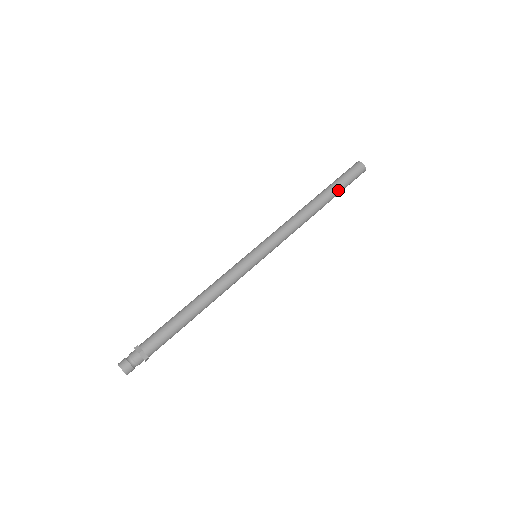
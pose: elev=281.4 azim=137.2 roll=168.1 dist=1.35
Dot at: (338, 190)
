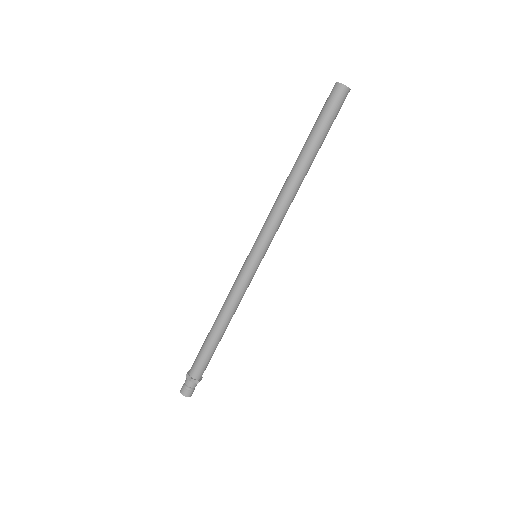
Dot at: (320, 139)
